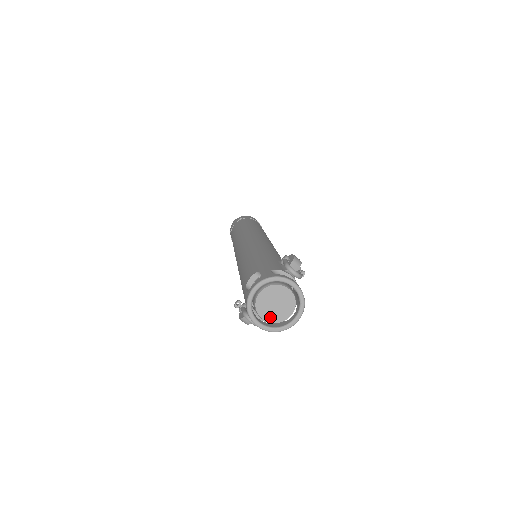
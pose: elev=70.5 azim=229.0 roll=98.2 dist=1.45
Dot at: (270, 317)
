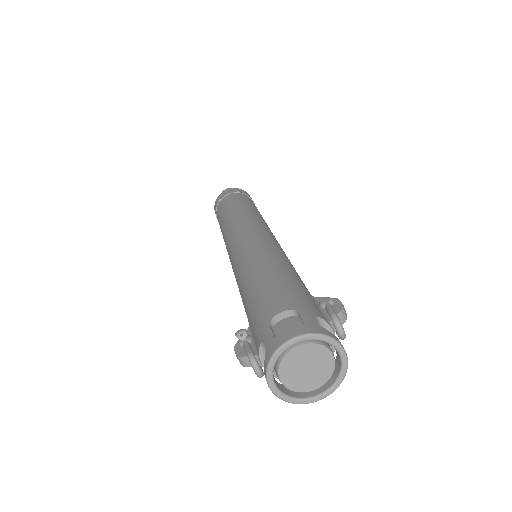
Dot at: (291, 381)
